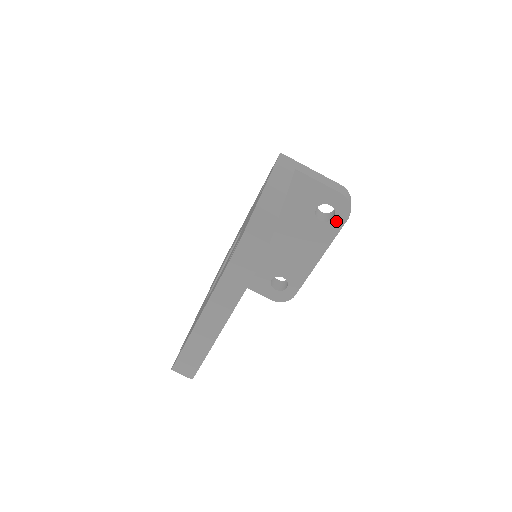
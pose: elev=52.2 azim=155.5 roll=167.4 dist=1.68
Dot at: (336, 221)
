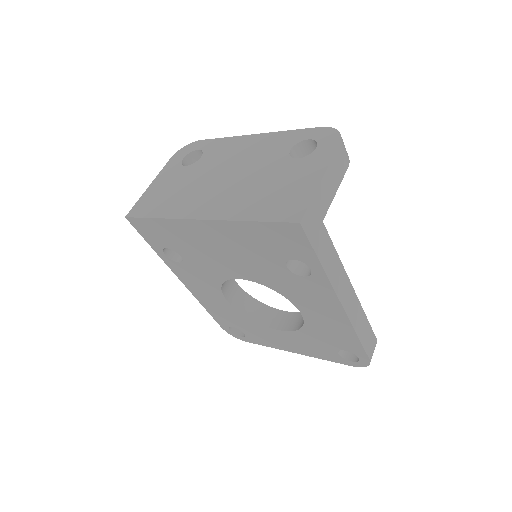
Dot at: occluded
